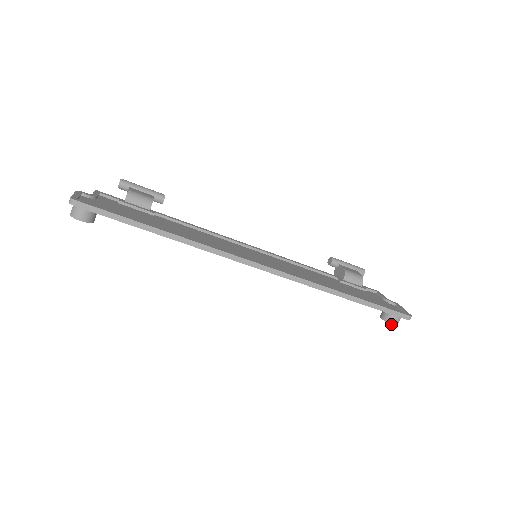
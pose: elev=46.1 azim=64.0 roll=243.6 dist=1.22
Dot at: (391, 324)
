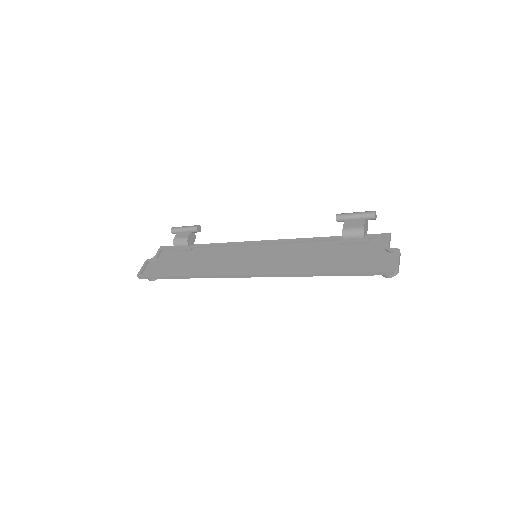
Dot at: (386, 277)
